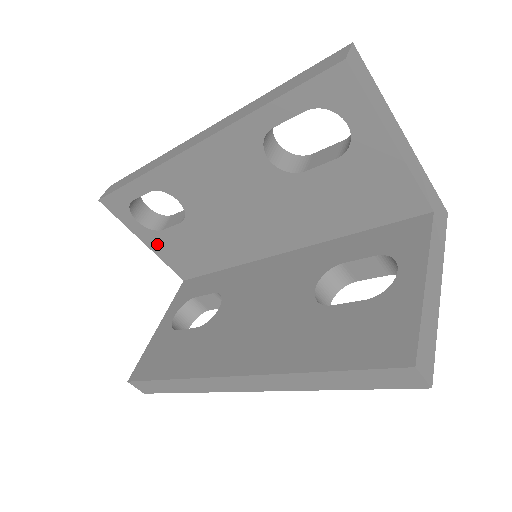
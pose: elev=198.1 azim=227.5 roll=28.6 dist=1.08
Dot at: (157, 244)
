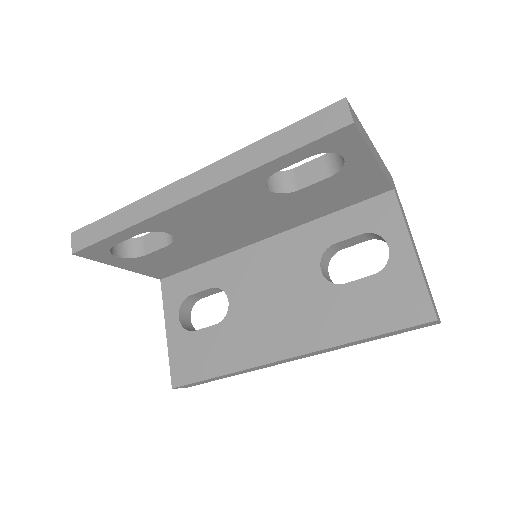
Dot at: (137, 265)
